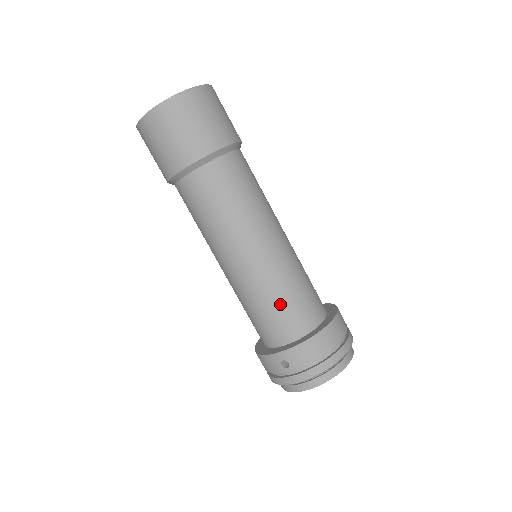
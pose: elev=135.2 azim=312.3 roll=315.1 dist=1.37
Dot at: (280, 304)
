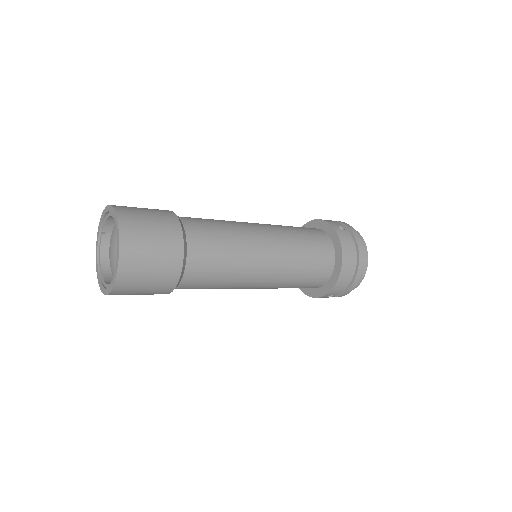
Dot at: (303, 279)
